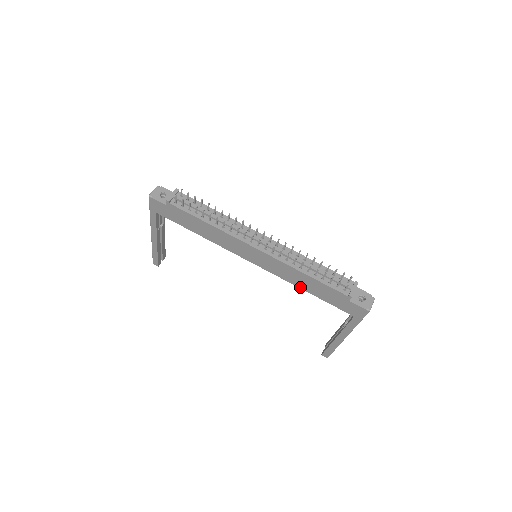
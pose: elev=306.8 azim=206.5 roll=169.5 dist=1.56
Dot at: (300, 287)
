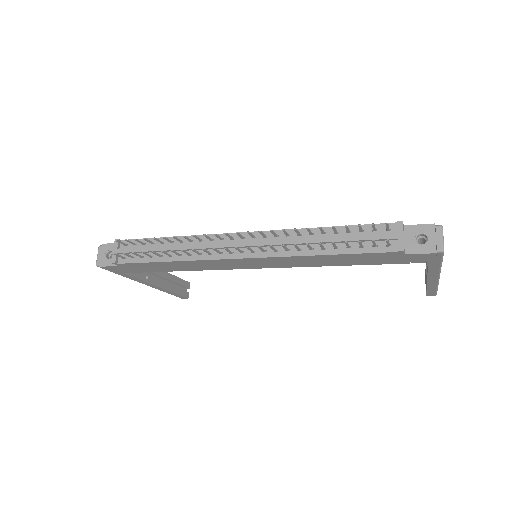
Dot at: (331, 265)
